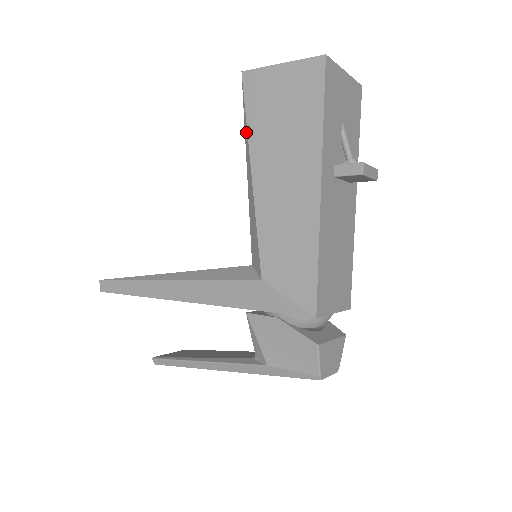
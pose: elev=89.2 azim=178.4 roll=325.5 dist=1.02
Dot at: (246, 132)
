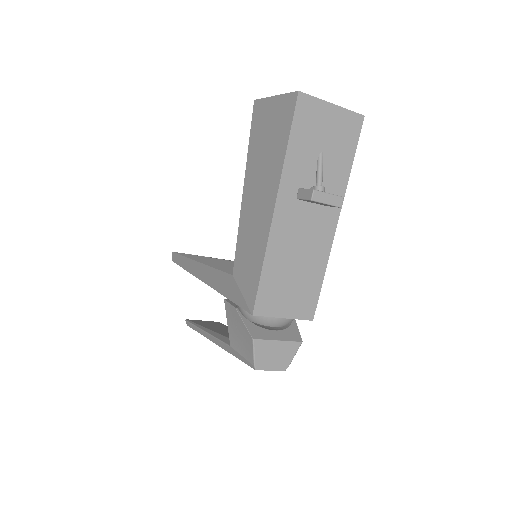
Dot at: (248, 151)
